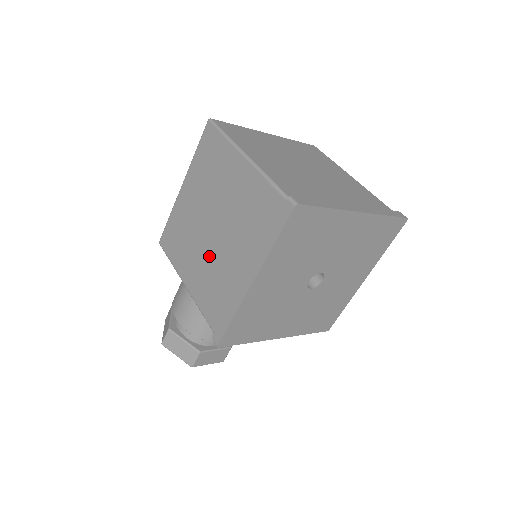
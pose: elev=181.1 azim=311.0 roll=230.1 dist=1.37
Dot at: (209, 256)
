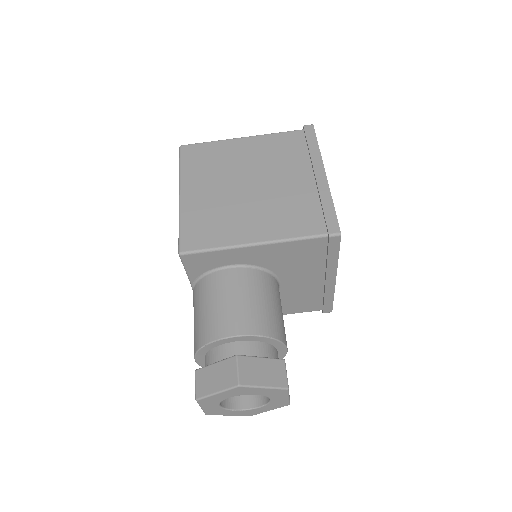
Dot at: (265, 201)
